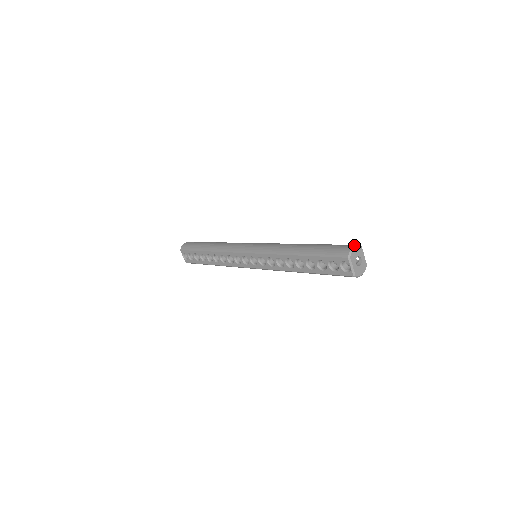
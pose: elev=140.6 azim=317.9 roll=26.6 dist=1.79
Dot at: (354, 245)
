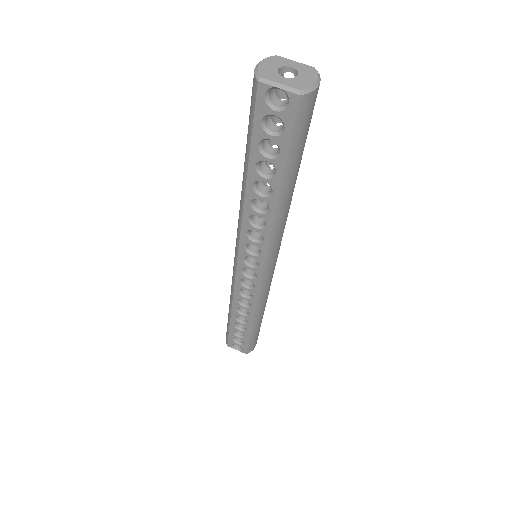
Dot at: (259, 64)
